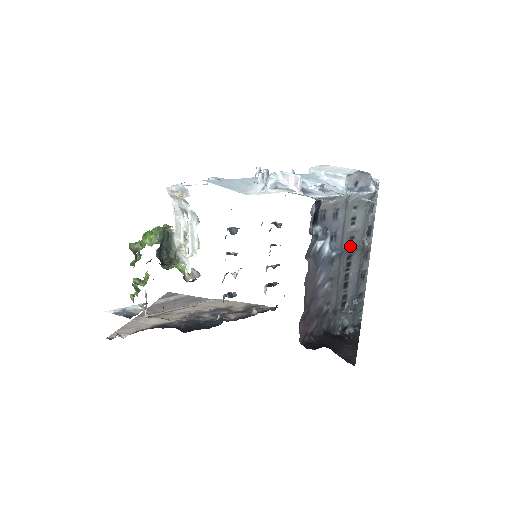
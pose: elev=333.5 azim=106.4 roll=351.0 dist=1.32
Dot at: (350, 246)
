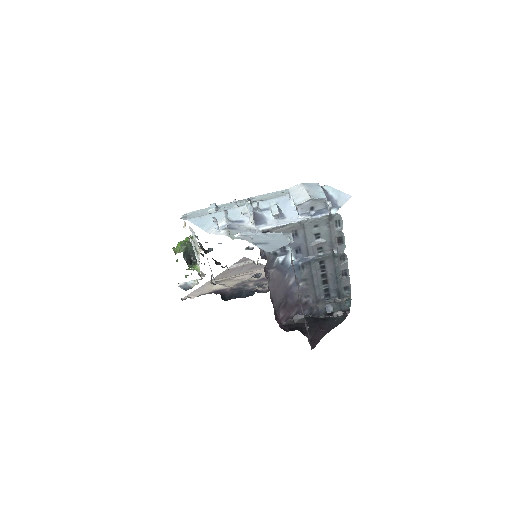
Dot at: (320, 254)
